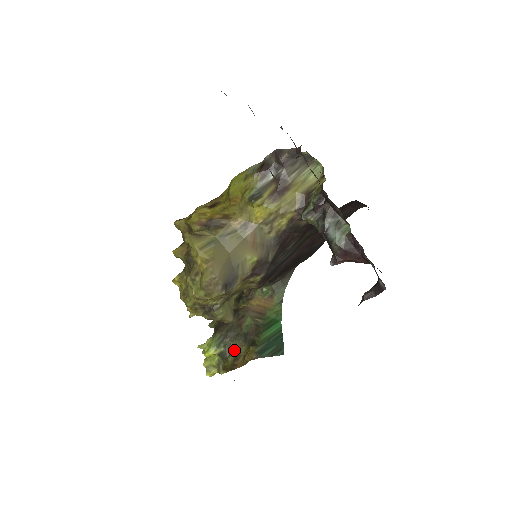
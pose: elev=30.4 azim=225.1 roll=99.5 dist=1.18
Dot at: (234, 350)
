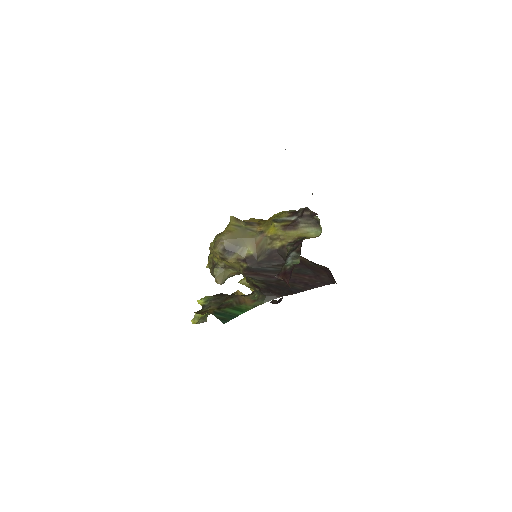
Dot at: (210, 308)
